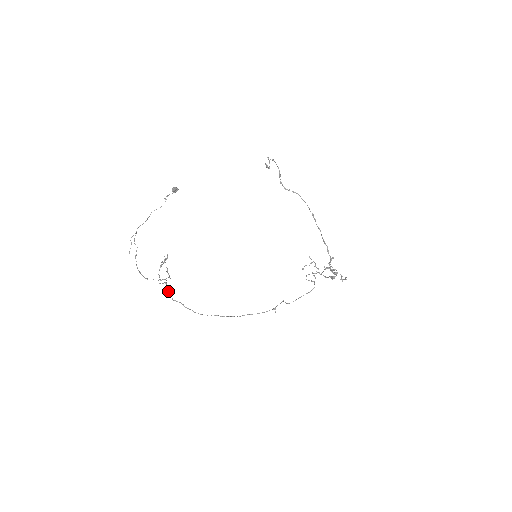
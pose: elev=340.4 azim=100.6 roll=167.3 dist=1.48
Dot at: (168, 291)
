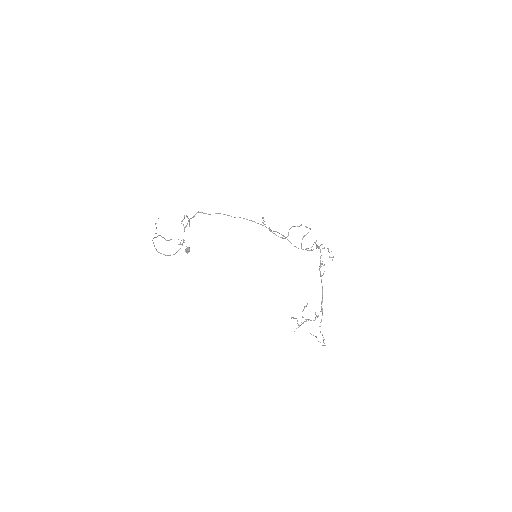
Dot at: (191, 218)
